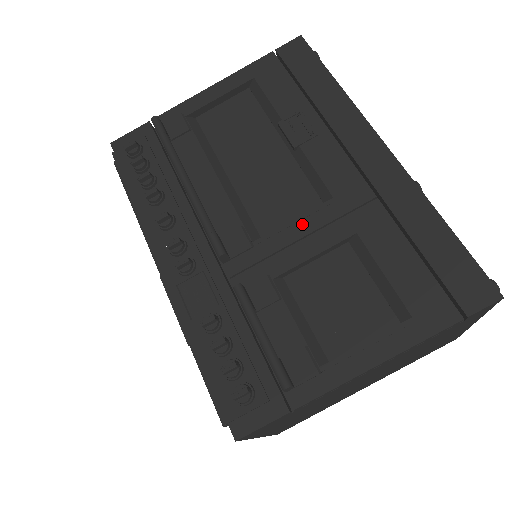
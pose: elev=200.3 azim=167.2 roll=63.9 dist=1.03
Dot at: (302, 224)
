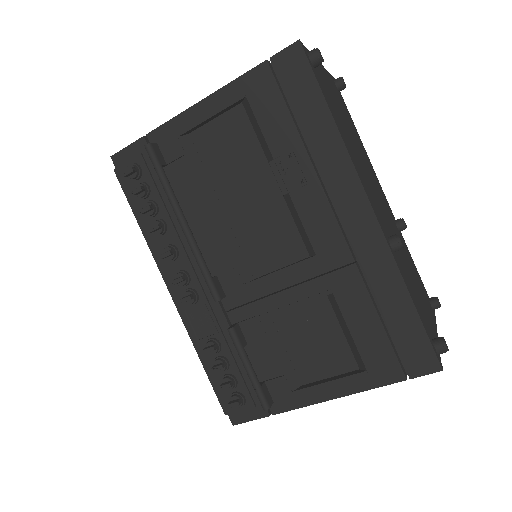
Dot at: (287, 276)
